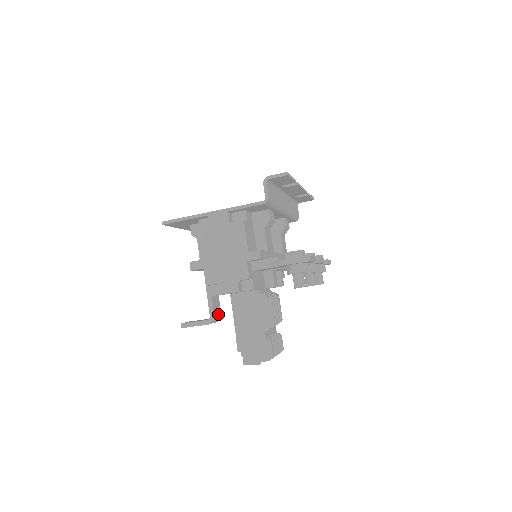
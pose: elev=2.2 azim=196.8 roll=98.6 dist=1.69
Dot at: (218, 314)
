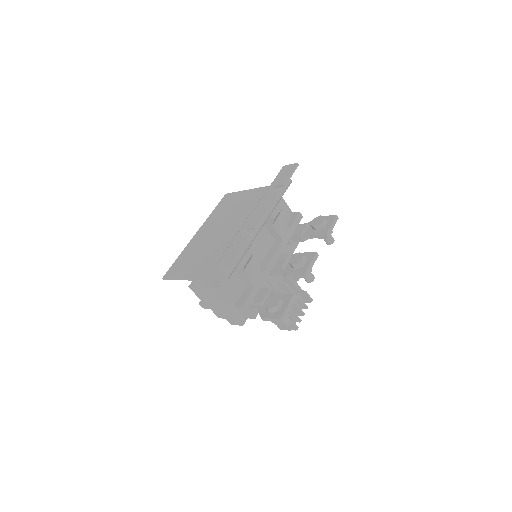
Dot at: occluded
